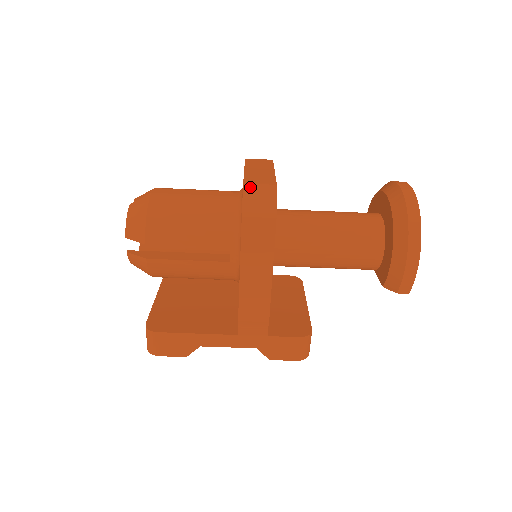
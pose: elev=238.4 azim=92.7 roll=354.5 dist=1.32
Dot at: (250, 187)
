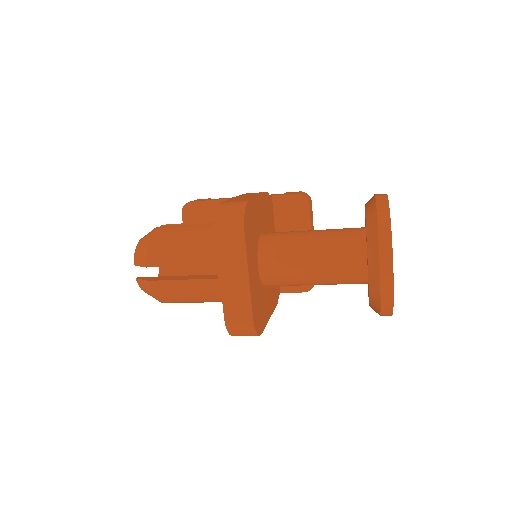
Dot at: (231, 326)
